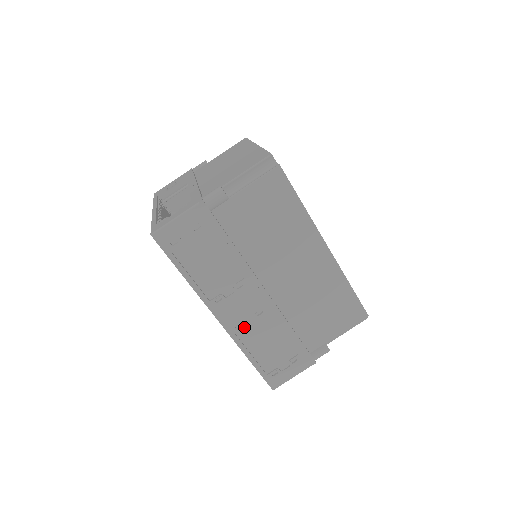
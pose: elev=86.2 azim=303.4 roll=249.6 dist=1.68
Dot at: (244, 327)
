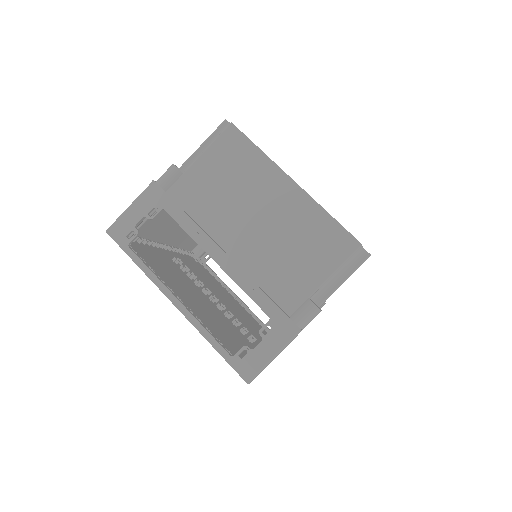
Dot at: occluded
